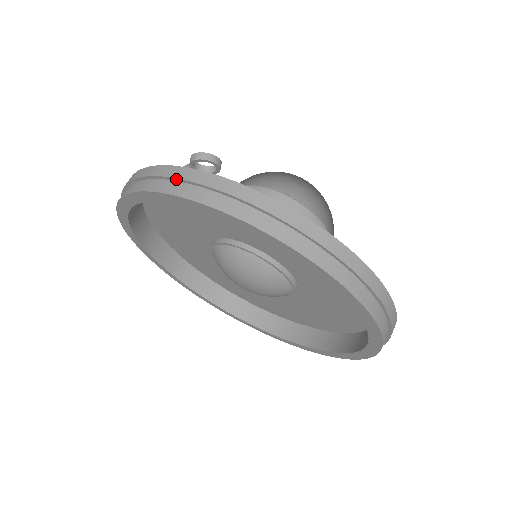
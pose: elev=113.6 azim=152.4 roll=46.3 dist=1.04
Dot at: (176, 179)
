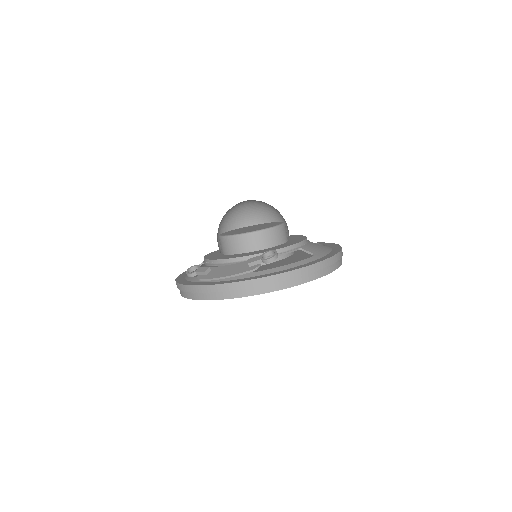
Dot at: (282, 281)
